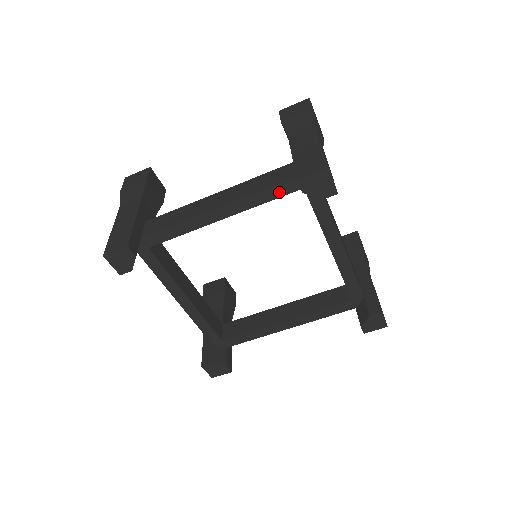
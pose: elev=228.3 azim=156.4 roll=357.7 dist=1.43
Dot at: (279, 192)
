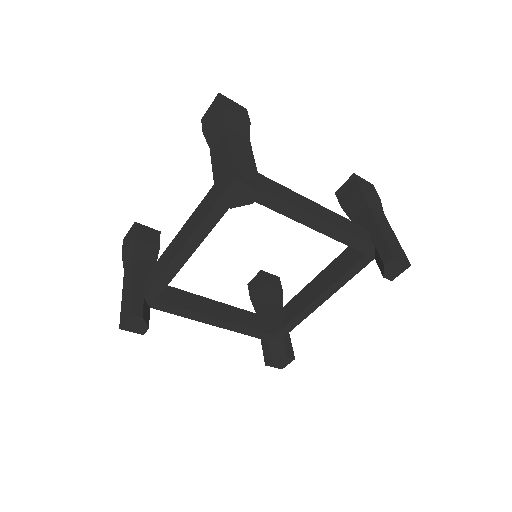
Dot at: (355, 244)
